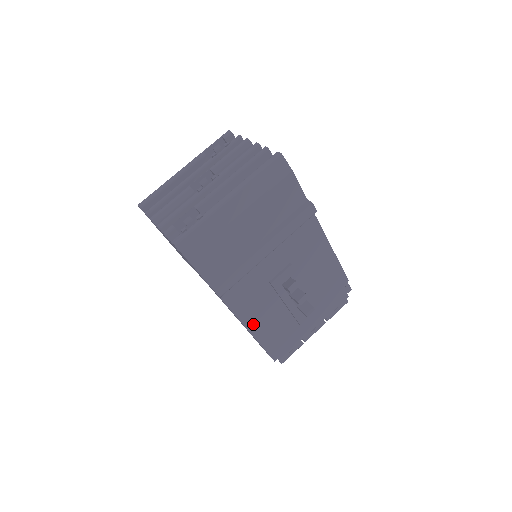
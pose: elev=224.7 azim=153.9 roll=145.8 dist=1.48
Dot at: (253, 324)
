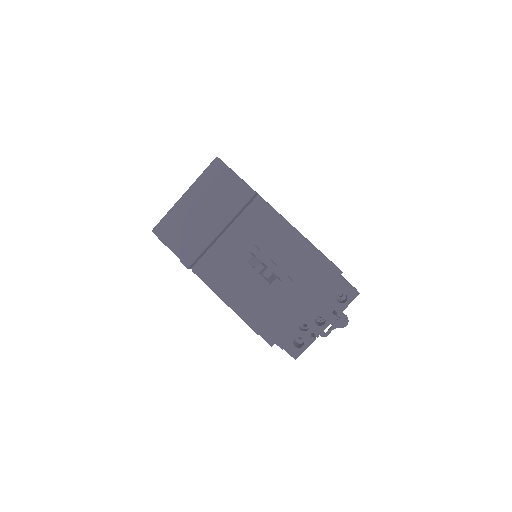
Dot at: (231, 299)
